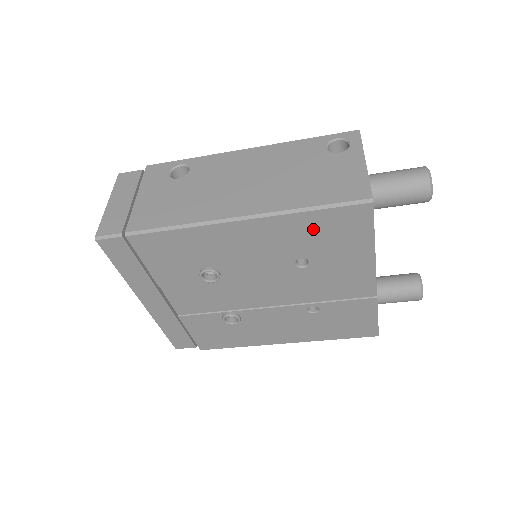
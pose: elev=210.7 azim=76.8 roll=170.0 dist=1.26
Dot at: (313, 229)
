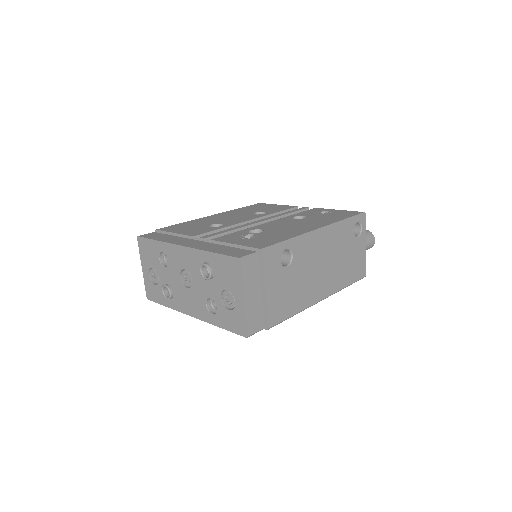
Dot at: occluded
